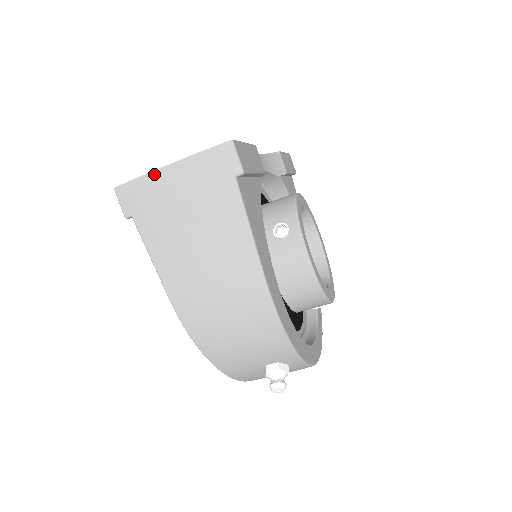
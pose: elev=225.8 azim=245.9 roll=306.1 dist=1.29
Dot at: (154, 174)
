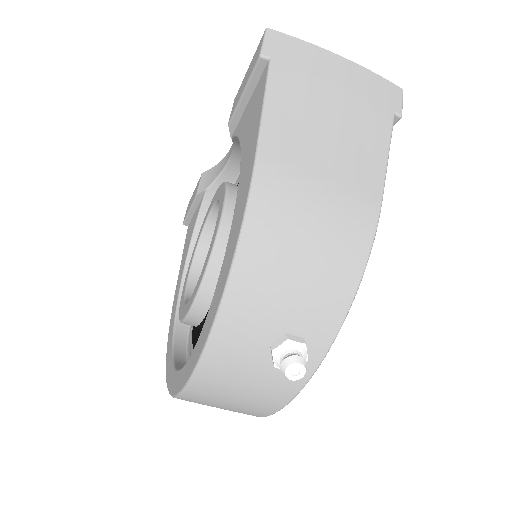
Dot at: (322, 50)
